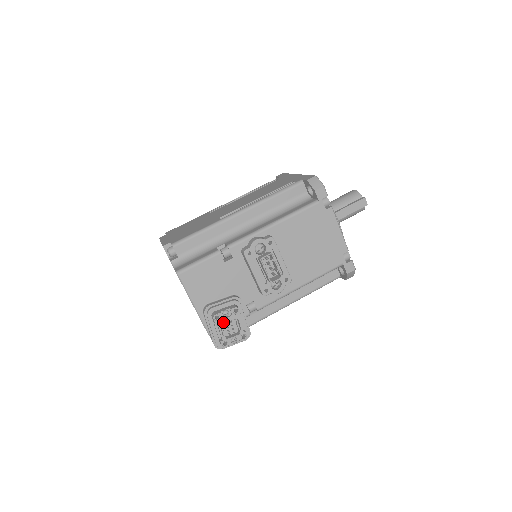
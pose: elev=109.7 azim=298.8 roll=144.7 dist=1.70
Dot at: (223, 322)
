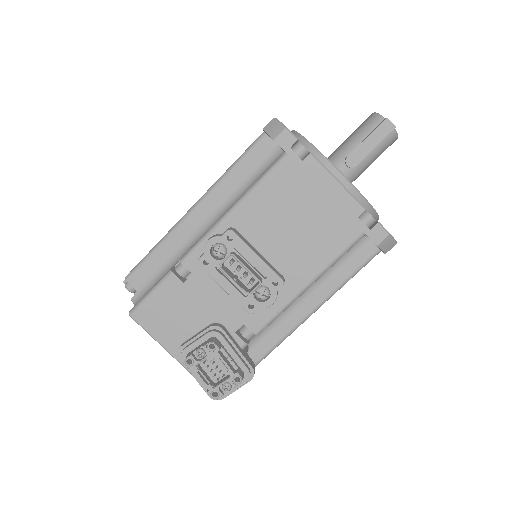
Dot at: (204, 365)
